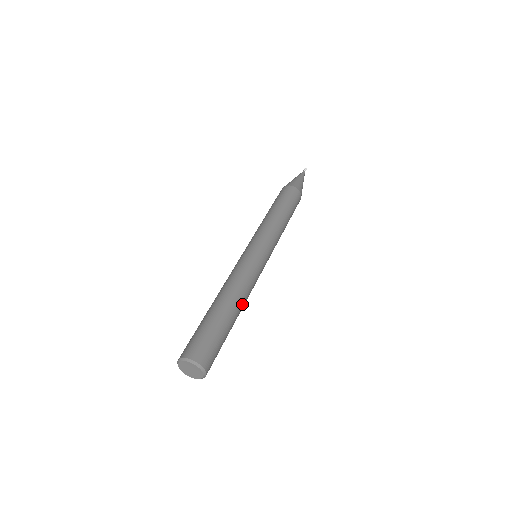
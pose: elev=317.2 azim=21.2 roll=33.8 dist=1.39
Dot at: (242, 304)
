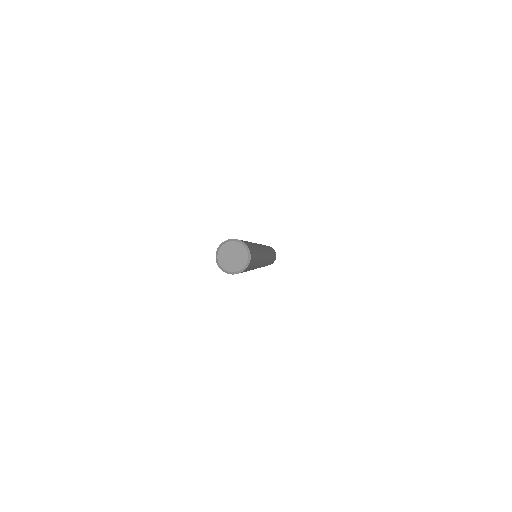
Dot at: (258, 265)
